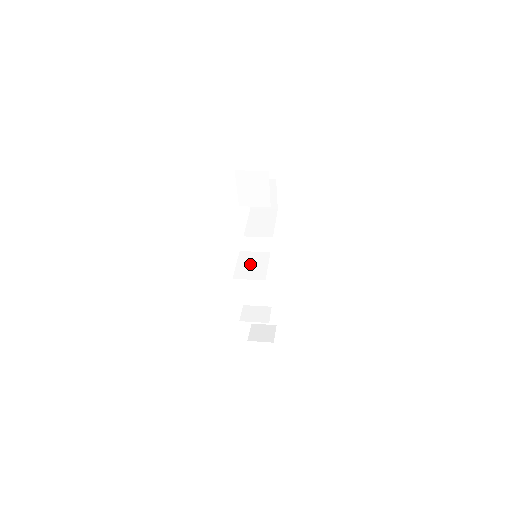
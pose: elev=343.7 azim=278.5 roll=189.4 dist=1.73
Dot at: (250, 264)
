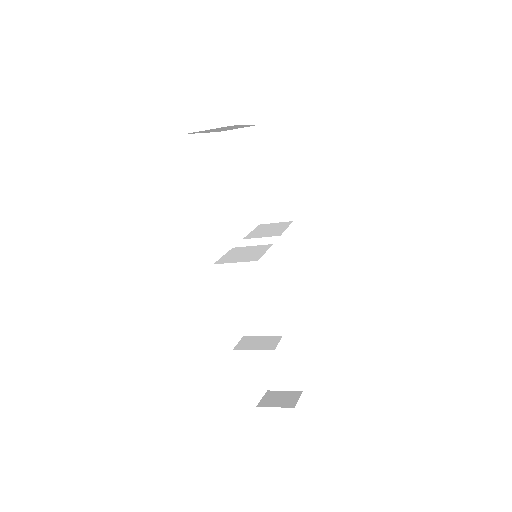
Dot at: (242, 253)
